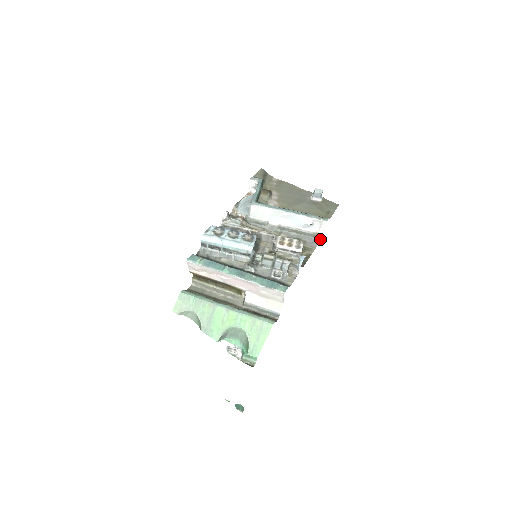
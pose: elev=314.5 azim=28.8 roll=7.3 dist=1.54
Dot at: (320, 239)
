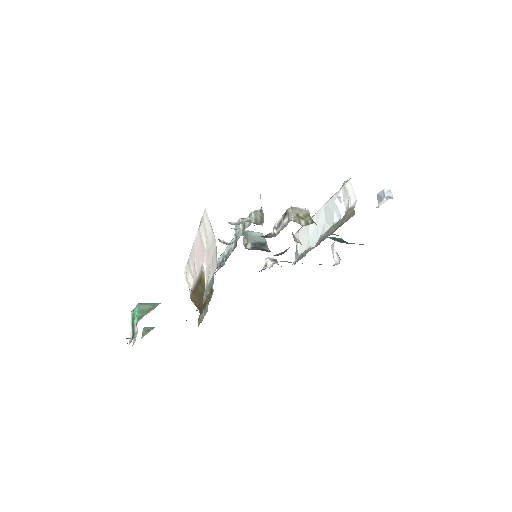
Dot at: occluded
